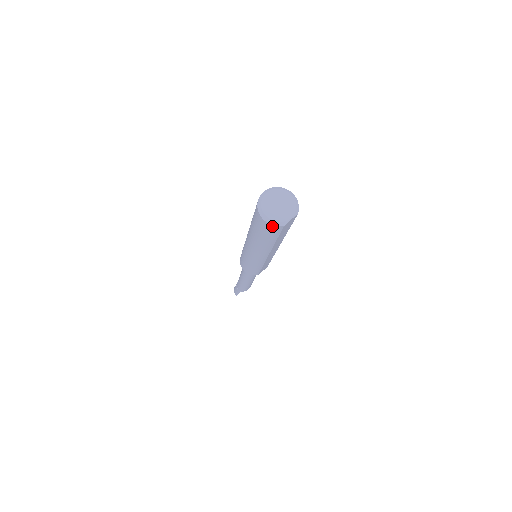
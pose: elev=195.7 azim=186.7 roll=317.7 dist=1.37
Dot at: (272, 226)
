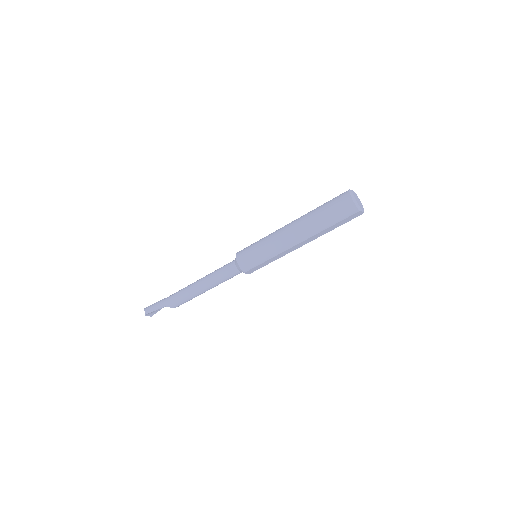
Dot at: (353, 206)
